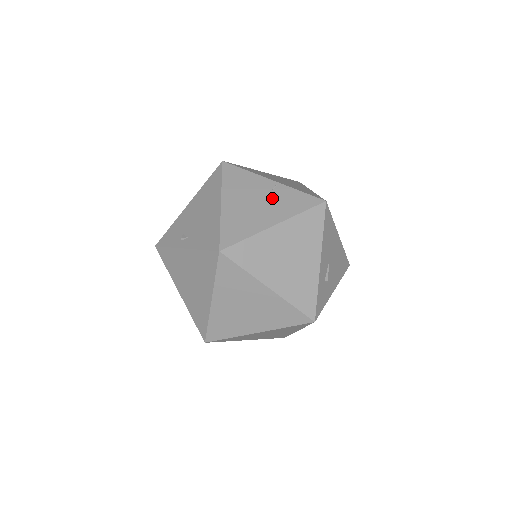
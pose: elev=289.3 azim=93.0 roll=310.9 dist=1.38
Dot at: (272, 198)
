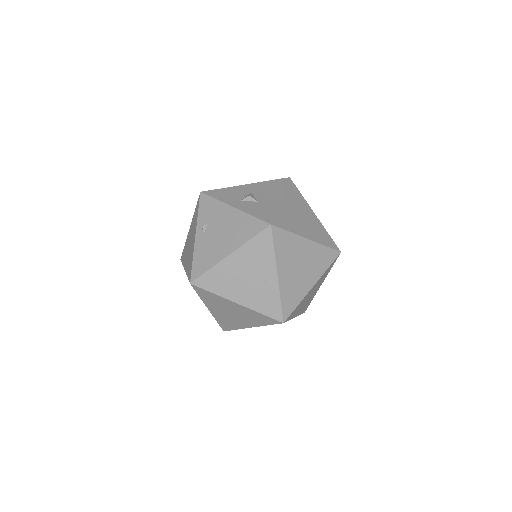
Dot at: (259, 286)
